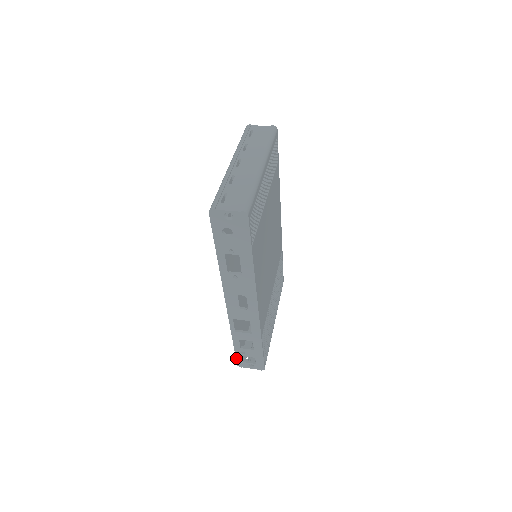
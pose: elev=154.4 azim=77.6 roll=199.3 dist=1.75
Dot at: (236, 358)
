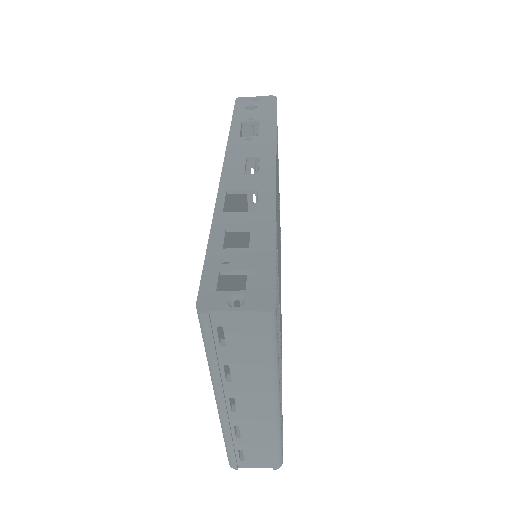
Dot at: (201, 282)
